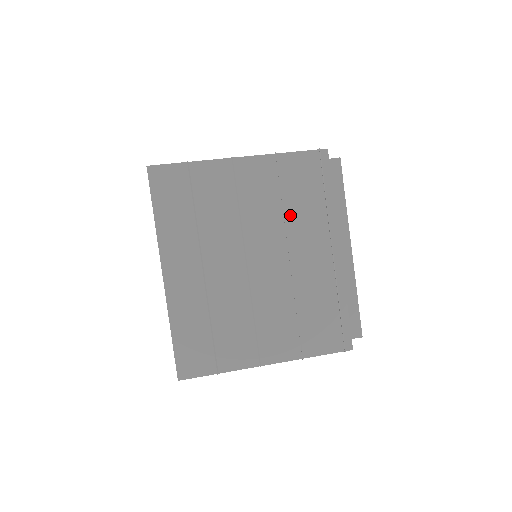
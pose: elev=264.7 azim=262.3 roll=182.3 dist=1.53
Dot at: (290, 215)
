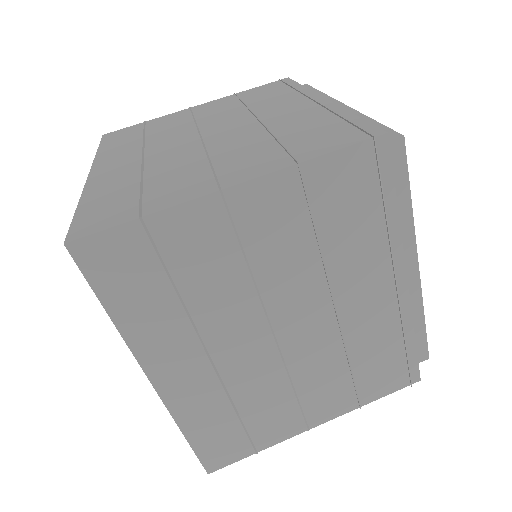
Dot at: (254, 105)
